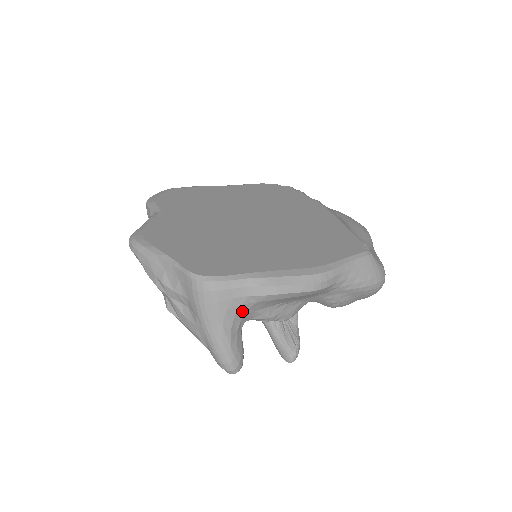
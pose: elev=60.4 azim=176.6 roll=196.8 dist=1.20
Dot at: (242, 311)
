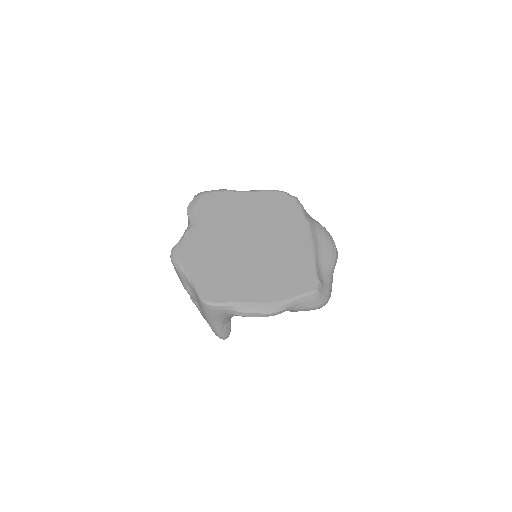
Dot at: (229, 317)
